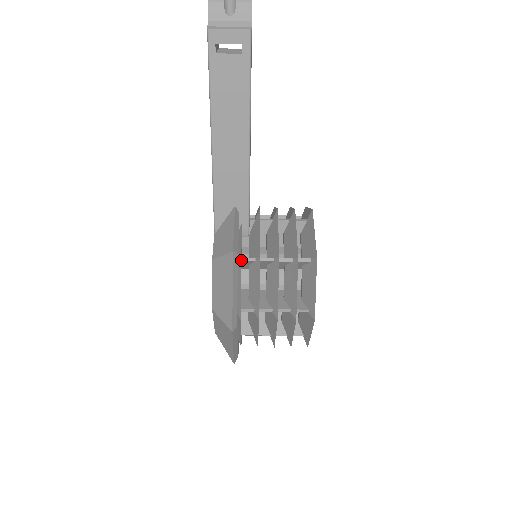
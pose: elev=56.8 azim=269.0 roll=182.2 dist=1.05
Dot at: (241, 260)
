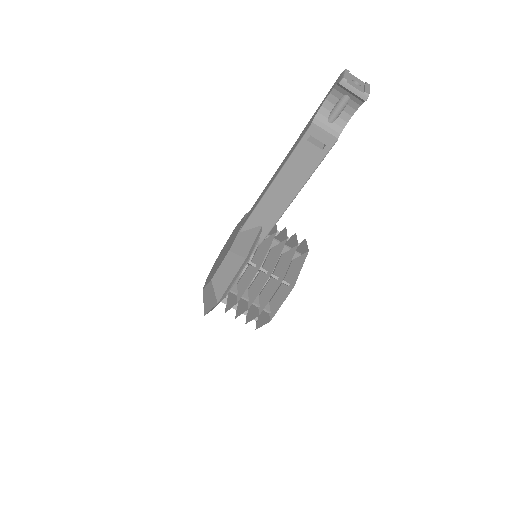
Dot at: (247, 261)
